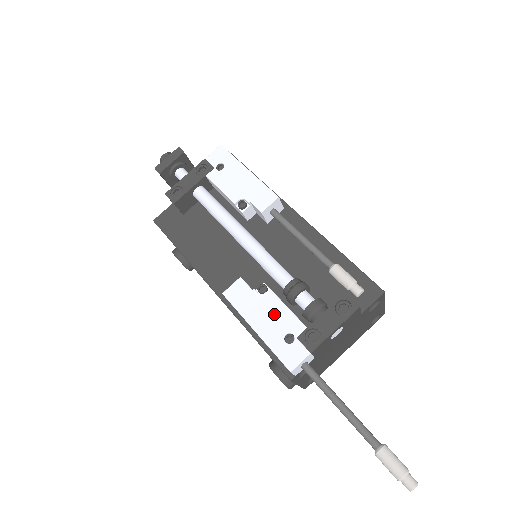
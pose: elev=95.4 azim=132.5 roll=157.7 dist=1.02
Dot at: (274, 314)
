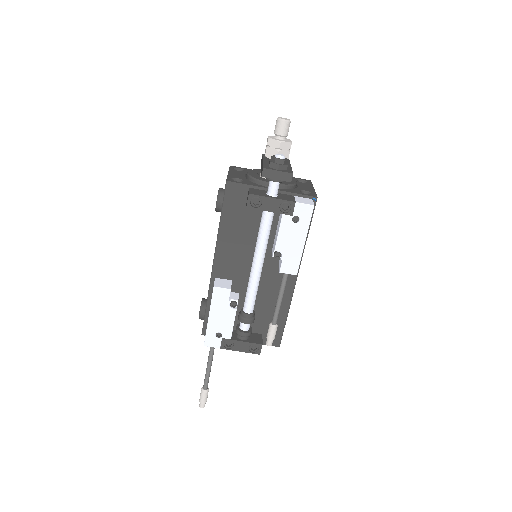
Dot at: (225, 321)
